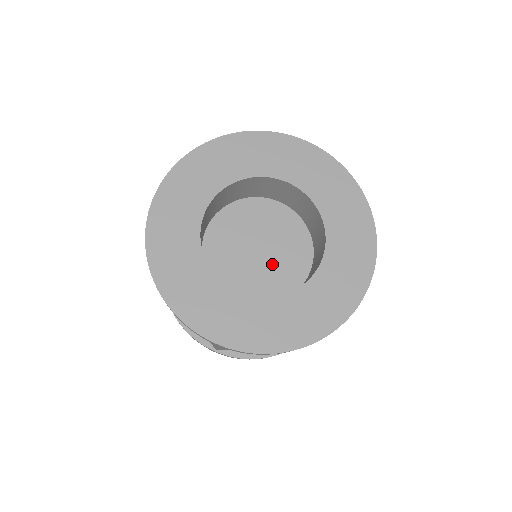
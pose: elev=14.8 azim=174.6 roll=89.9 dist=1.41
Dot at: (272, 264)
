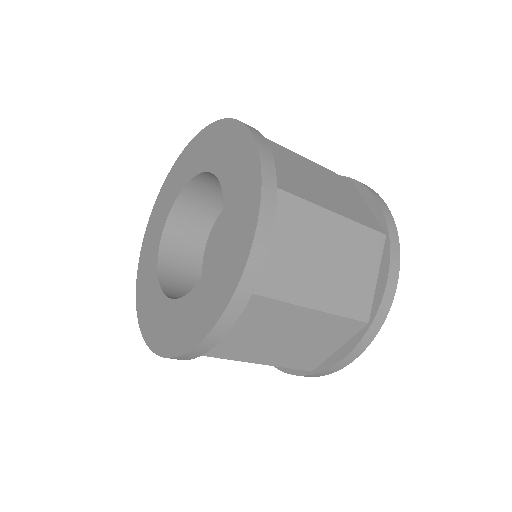
Dot at: occluded
